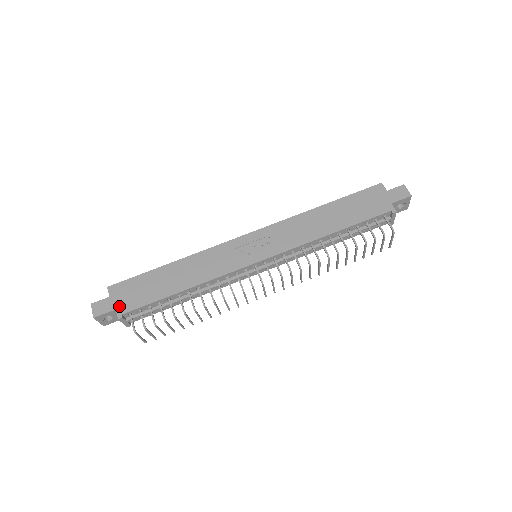
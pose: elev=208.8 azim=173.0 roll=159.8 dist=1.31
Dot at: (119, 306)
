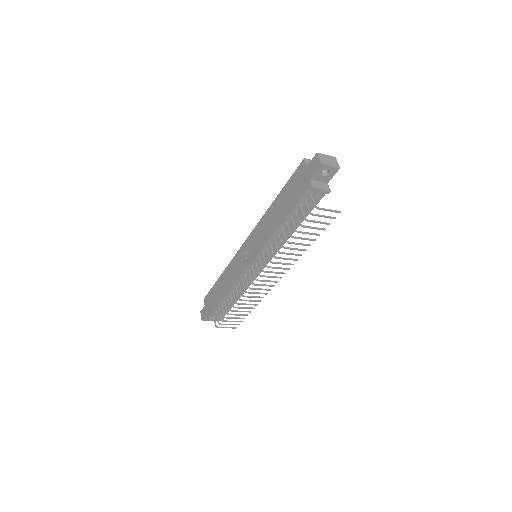
Dot at: (208, 312)
